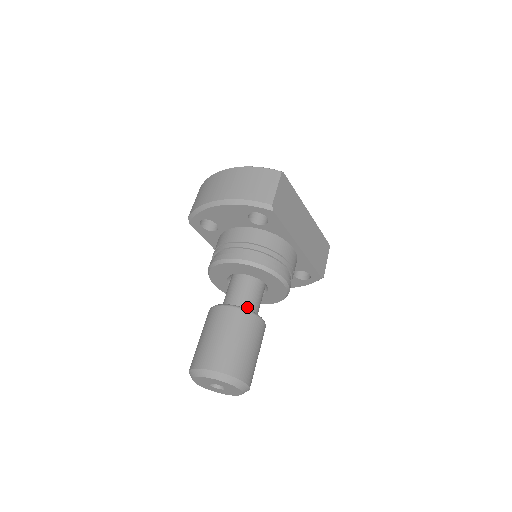
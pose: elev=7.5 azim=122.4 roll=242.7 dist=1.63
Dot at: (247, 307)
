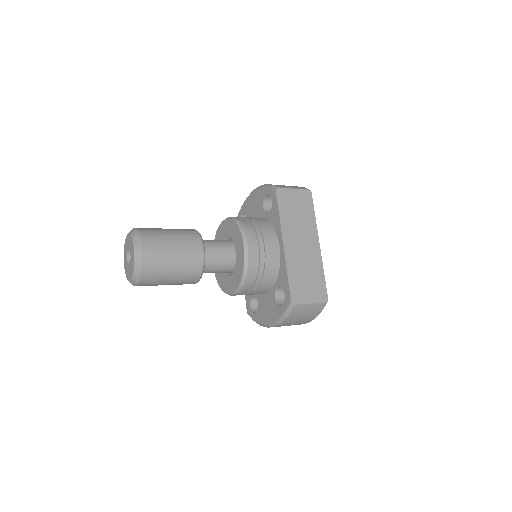
Dot at: (205, 244)
